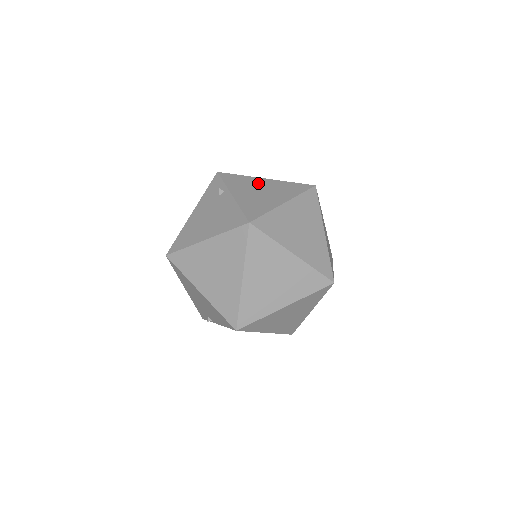
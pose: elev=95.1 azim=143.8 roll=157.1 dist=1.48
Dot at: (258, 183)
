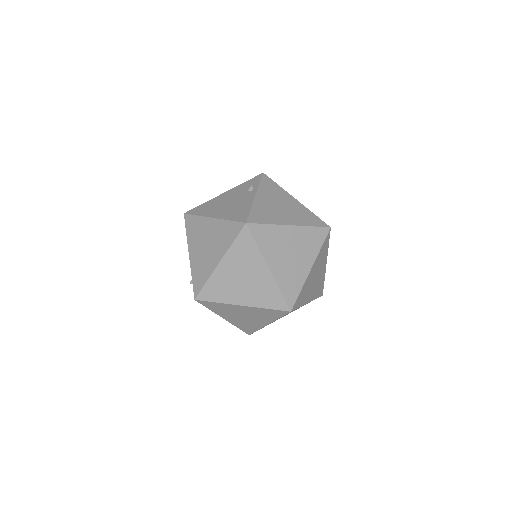
Dot at: (286, 199)
